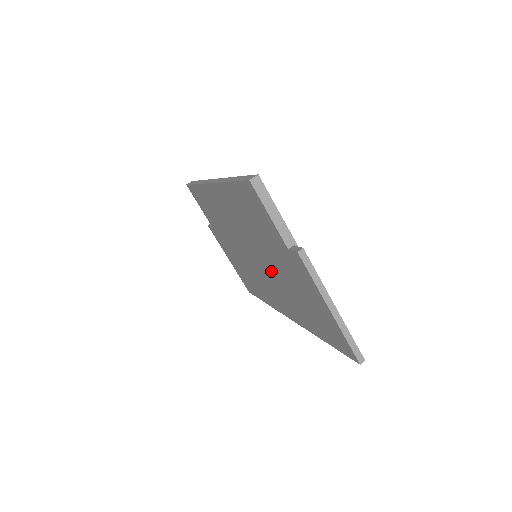
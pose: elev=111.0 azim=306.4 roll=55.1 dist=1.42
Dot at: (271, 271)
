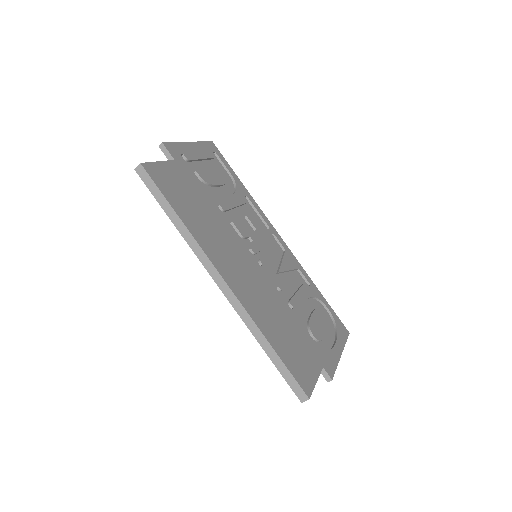
Dot at: occluded
